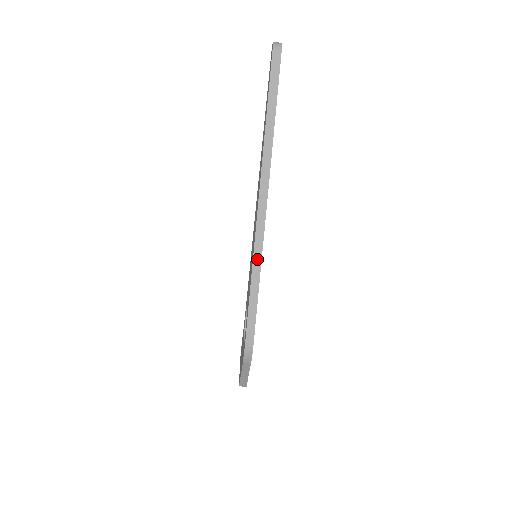
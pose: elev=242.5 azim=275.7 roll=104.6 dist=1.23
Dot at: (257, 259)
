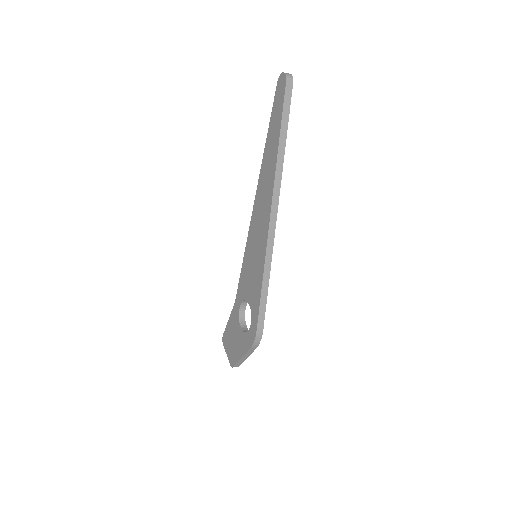
Dot at: (268, 261)
